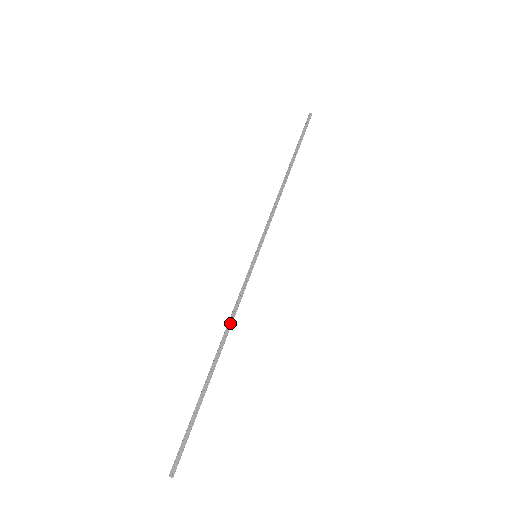
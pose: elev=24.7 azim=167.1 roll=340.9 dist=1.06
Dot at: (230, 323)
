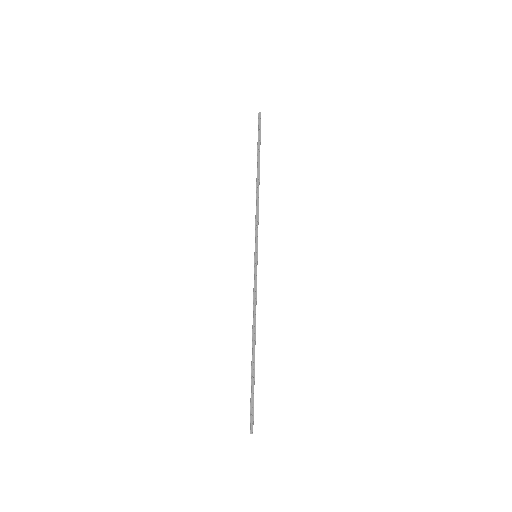
Dot at: (255, 315)
